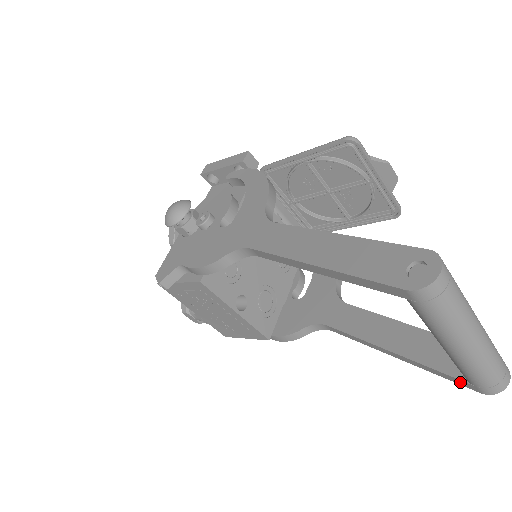
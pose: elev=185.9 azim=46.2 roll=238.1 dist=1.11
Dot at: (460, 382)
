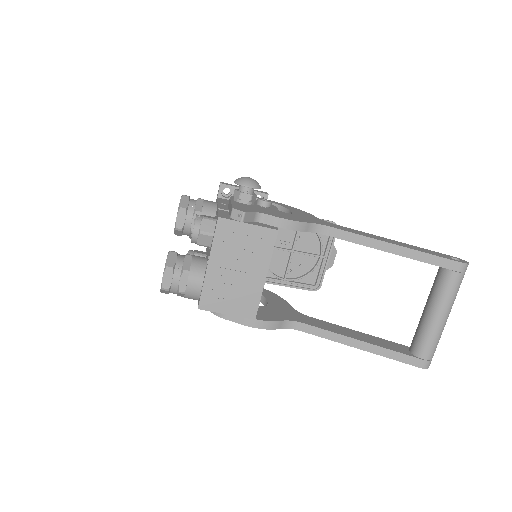
Dot at: (410, 360)
